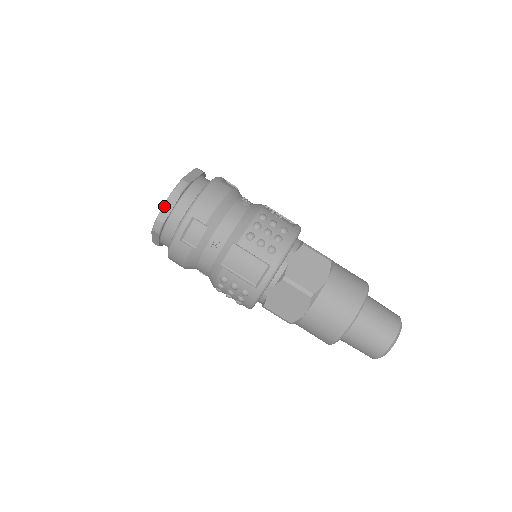
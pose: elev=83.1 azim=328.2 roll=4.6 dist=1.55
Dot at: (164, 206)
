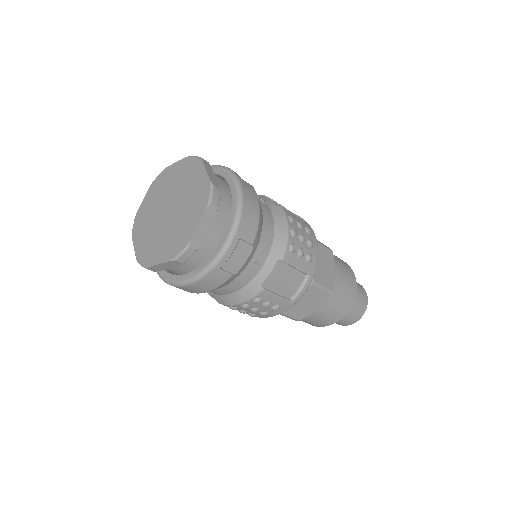
Dot at: (198, 227)
